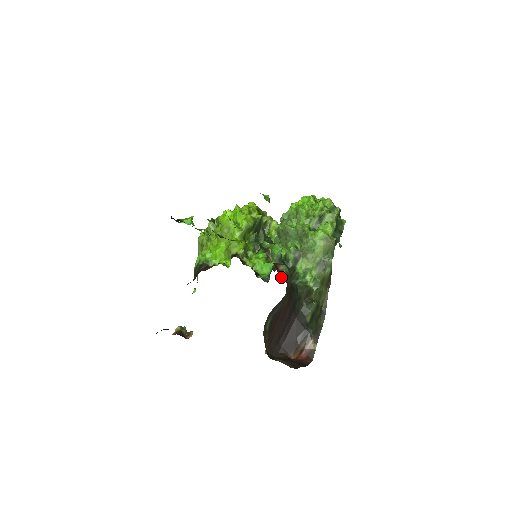
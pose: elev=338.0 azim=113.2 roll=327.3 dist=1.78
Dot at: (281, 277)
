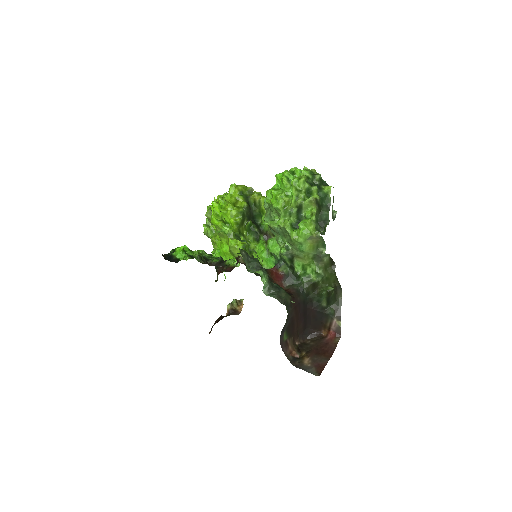
Dot at: (283, 283)
